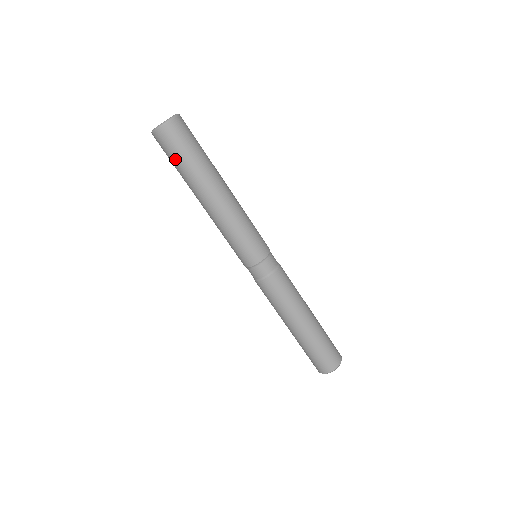
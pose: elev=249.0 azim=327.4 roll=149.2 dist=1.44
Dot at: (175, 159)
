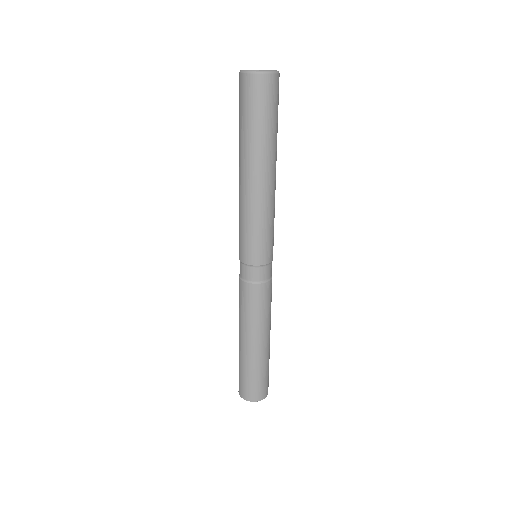
Dot at: (267, 115)
